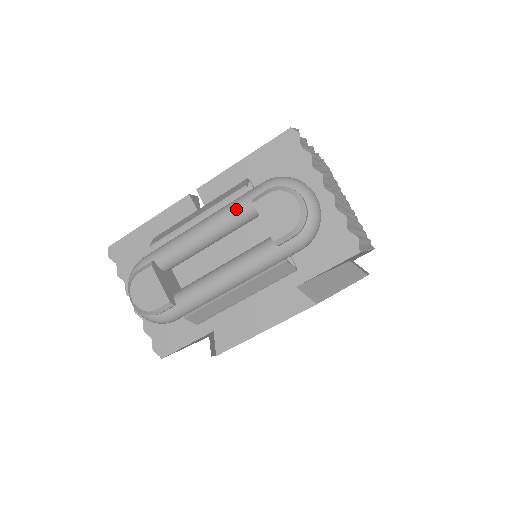
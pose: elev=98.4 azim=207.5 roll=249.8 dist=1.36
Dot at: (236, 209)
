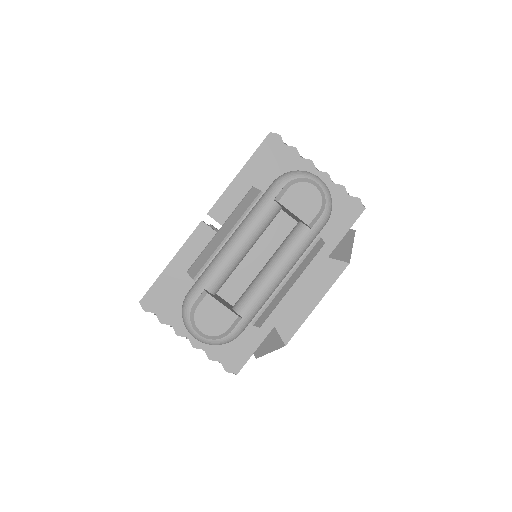
Dot at: (262, 213)
